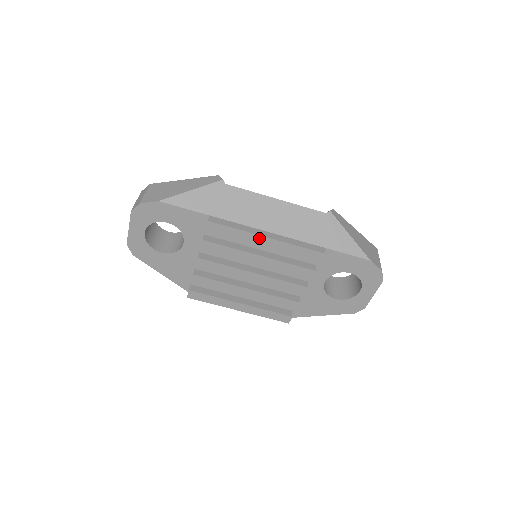
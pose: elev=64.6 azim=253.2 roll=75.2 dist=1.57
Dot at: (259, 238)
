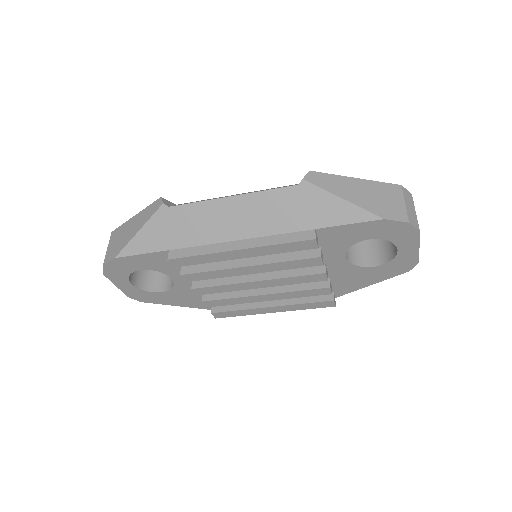
Dot at: (231, 253)
